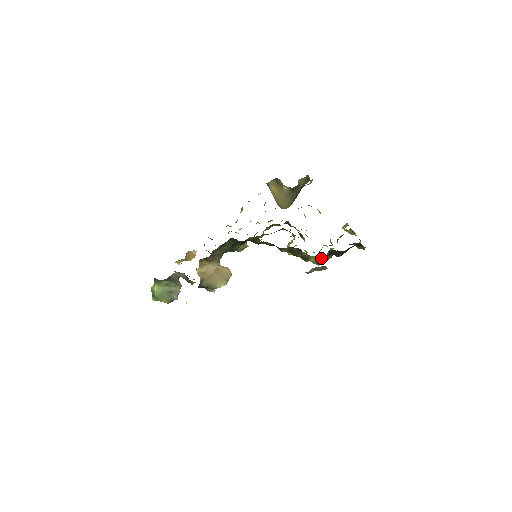
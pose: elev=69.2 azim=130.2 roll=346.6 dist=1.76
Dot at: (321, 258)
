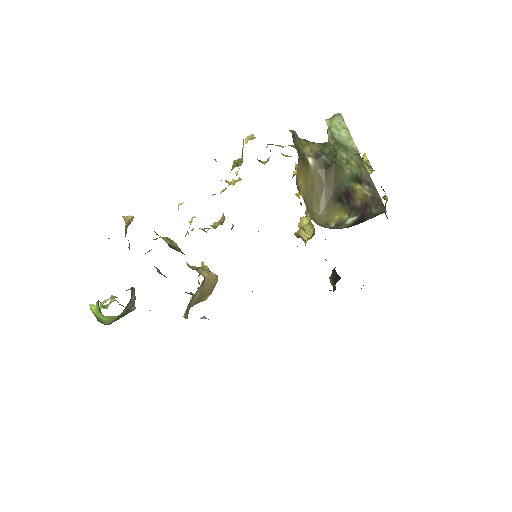
Dot at: occluded
